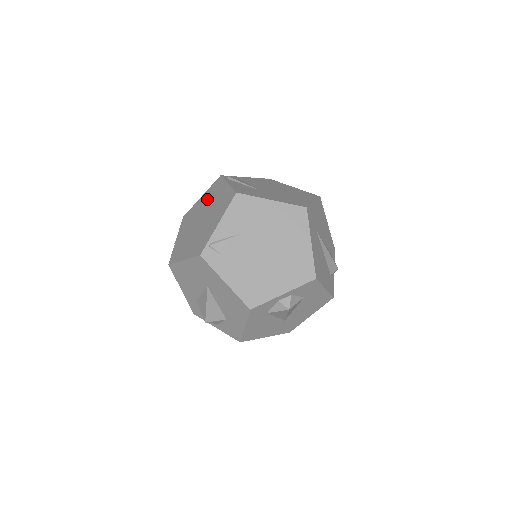
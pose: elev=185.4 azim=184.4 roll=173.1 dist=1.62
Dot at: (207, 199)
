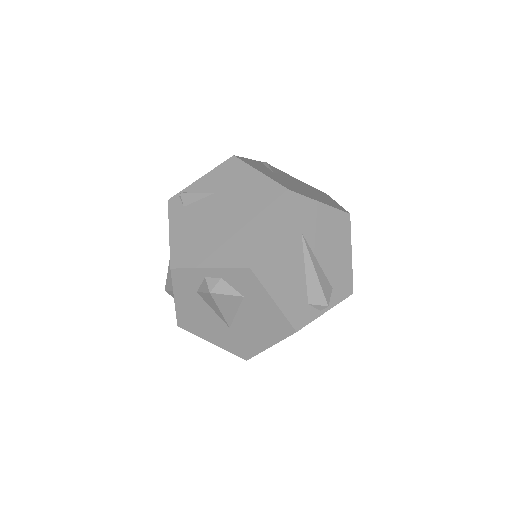
Dot at: occluded
